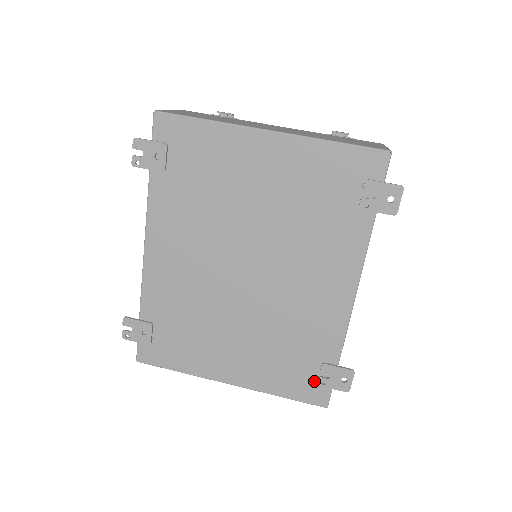
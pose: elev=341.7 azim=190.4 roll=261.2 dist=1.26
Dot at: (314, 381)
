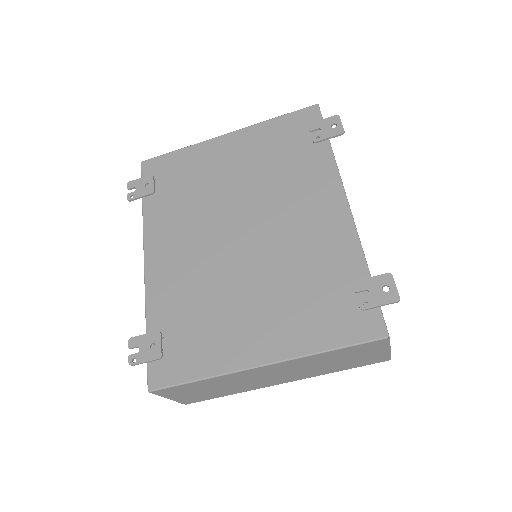
Dot at: (356, 310)
